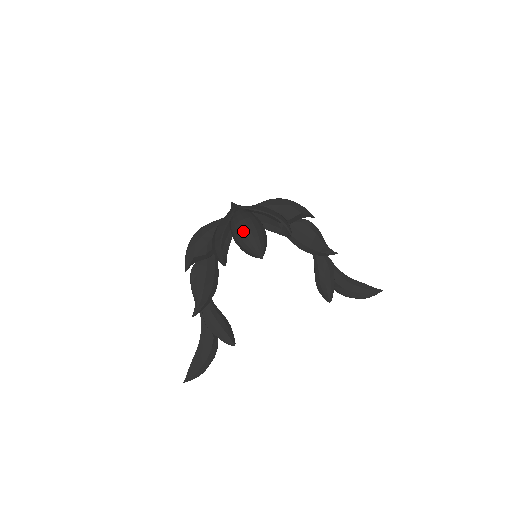
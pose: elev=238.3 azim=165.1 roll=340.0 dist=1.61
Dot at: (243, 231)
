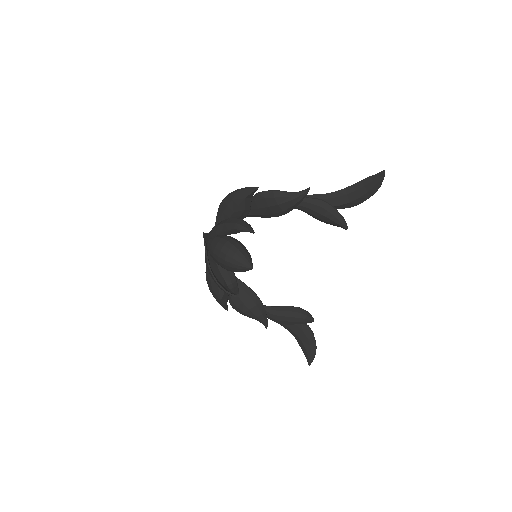
Dot at: (221, 264)
